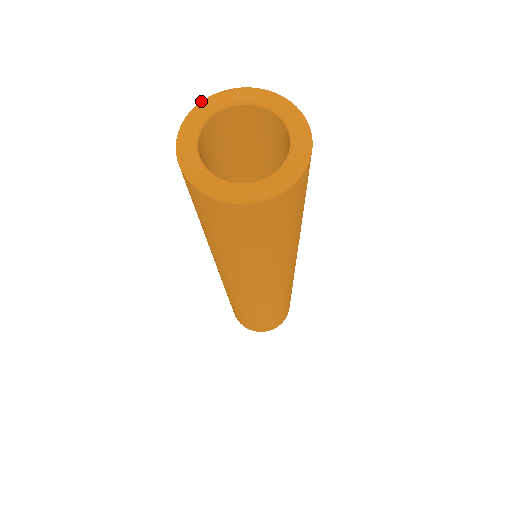
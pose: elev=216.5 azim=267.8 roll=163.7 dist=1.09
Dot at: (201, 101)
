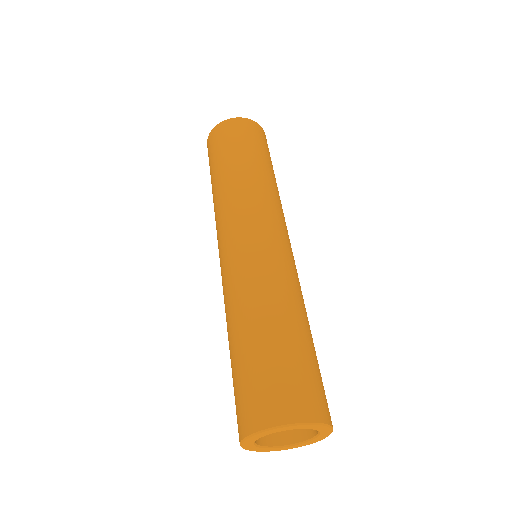
Dot at: (266, 430)
